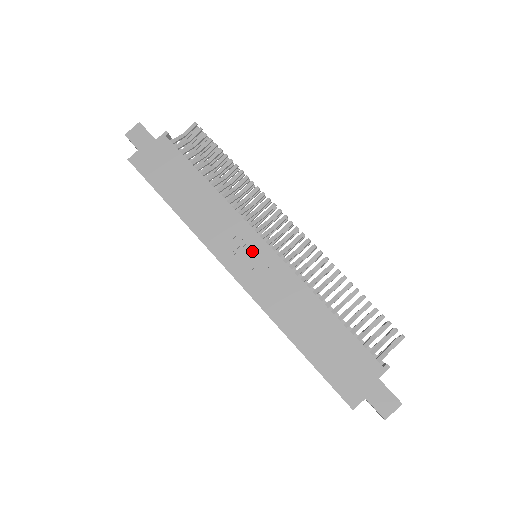
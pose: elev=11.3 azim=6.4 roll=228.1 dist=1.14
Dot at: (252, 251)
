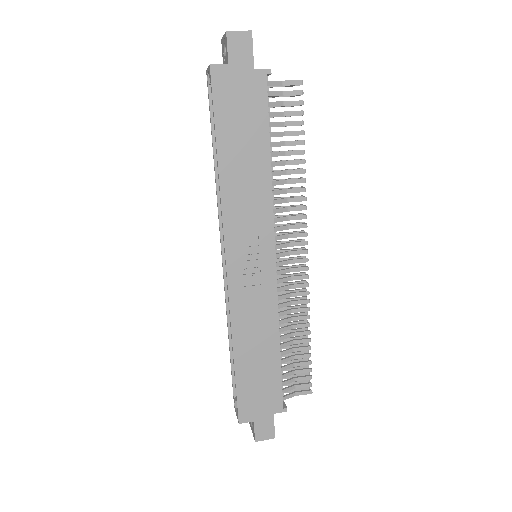
Dot at: (259, 257)
